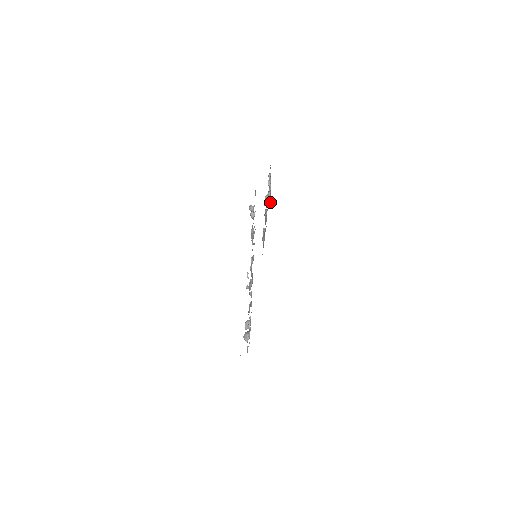
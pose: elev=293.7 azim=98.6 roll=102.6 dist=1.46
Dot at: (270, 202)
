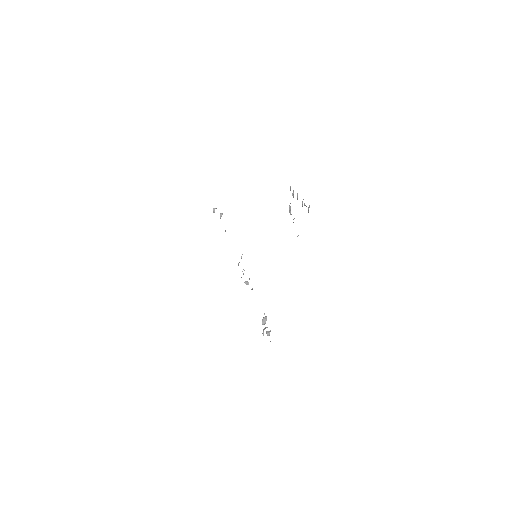
Dot at: (308, 212)
